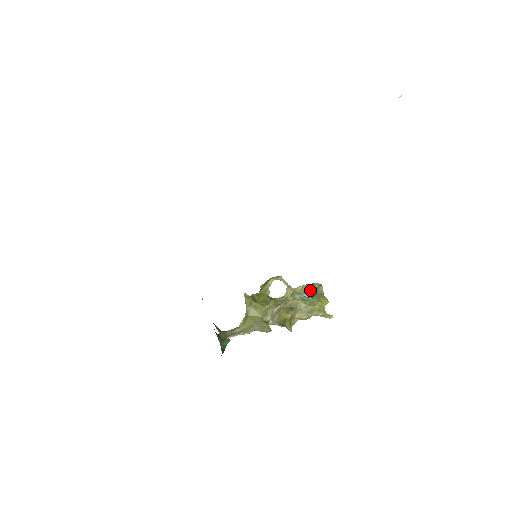
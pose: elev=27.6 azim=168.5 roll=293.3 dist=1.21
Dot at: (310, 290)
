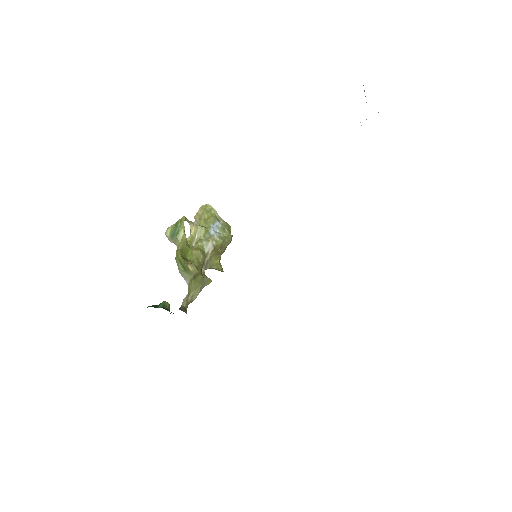
Dot at: (214, 221)
